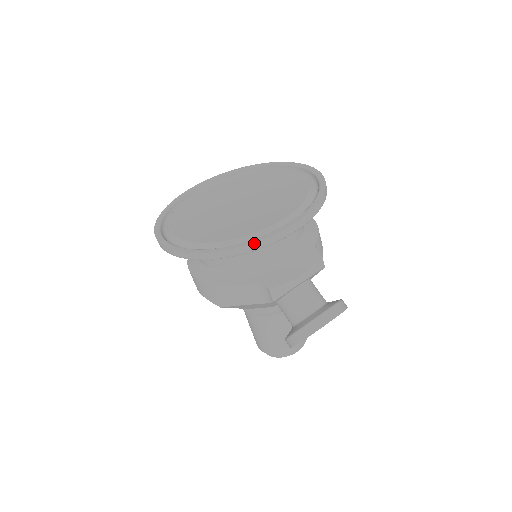
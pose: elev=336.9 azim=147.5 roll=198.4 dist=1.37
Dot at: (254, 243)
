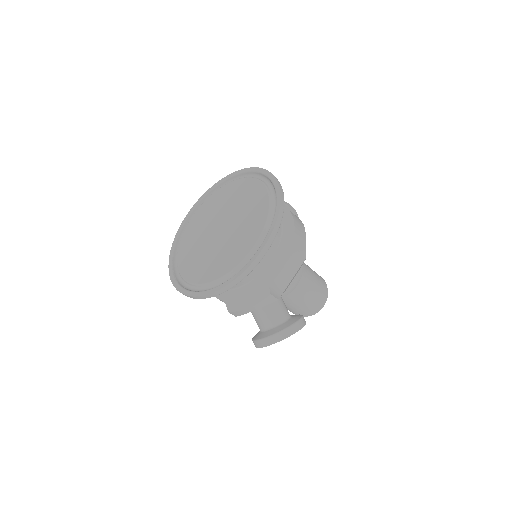
Dot at: (193, 296)
